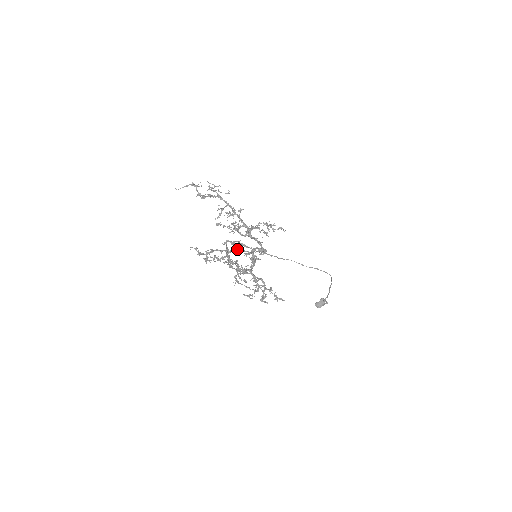
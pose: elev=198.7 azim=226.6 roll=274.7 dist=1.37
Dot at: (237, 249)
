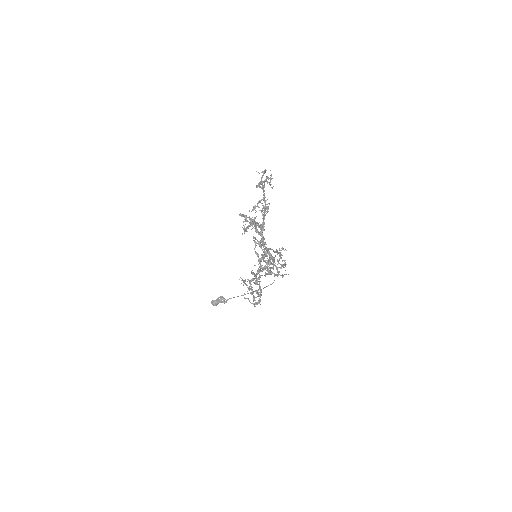
Dot at: (266, 249)
